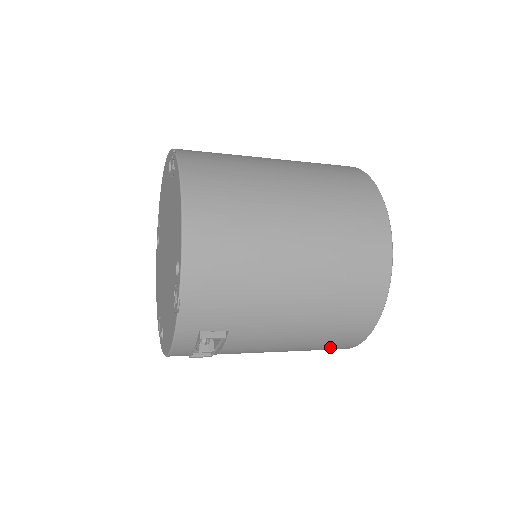
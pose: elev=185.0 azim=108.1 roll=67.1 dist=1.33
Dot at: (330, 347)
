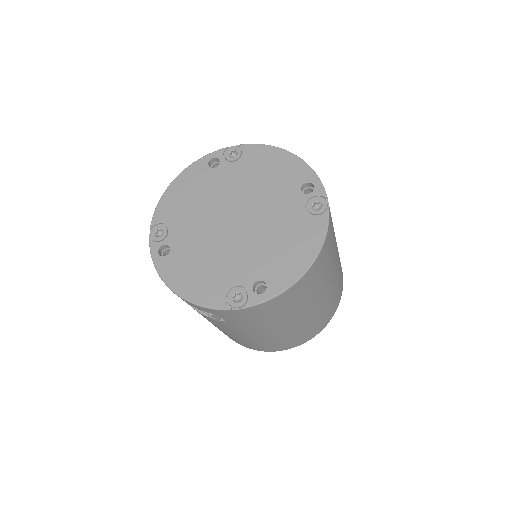
Dot at: (225, 334)
